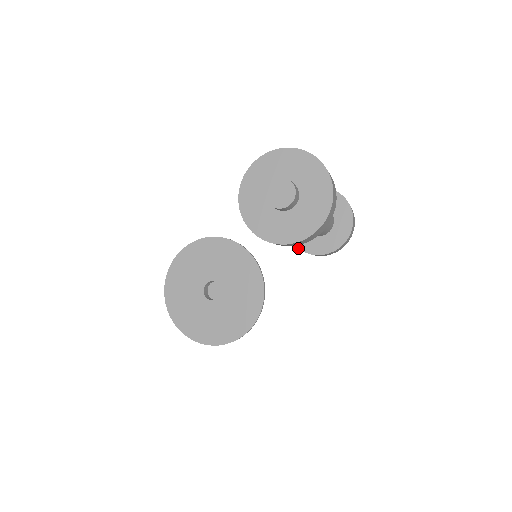
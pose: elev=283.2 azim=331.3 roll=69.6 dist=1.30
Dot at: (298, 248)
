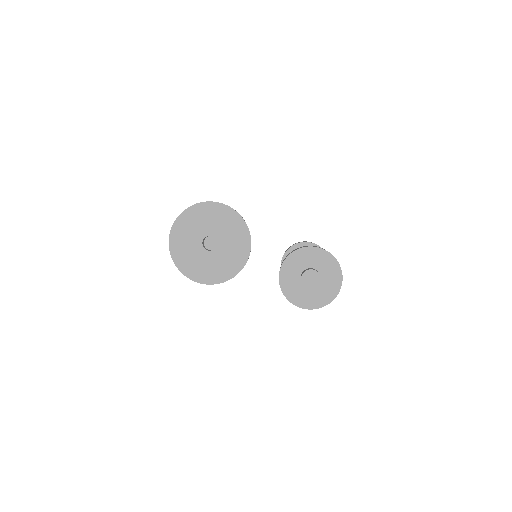
Dot at: occluded
